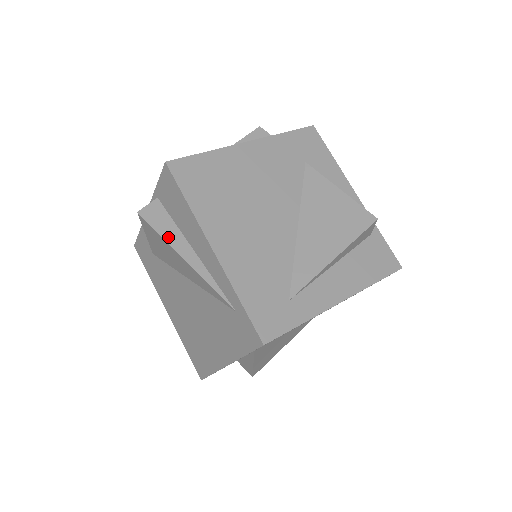
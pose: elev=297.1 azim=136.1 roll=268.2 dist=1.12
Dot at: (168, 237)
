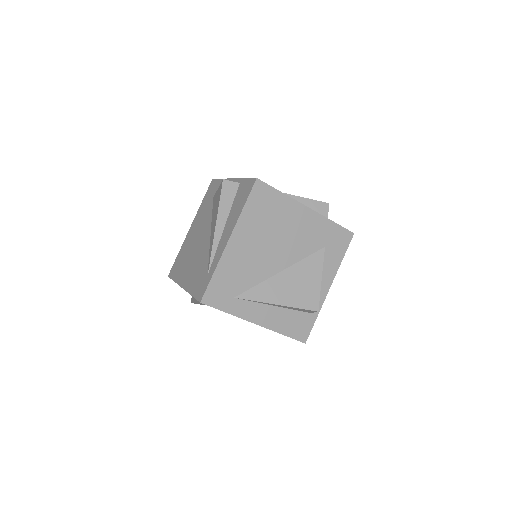
Dot at: (221, 208)
